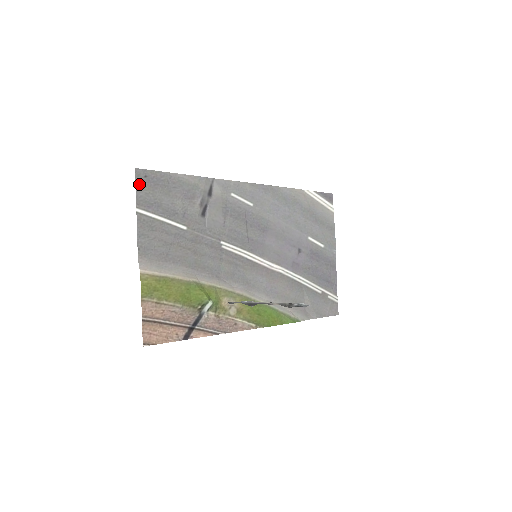
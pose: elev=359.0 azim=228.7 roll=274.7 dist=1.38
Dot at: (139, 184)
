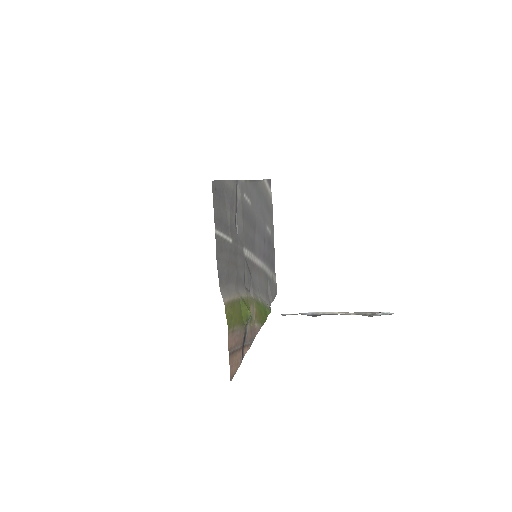
Dot at: (214, 199)
